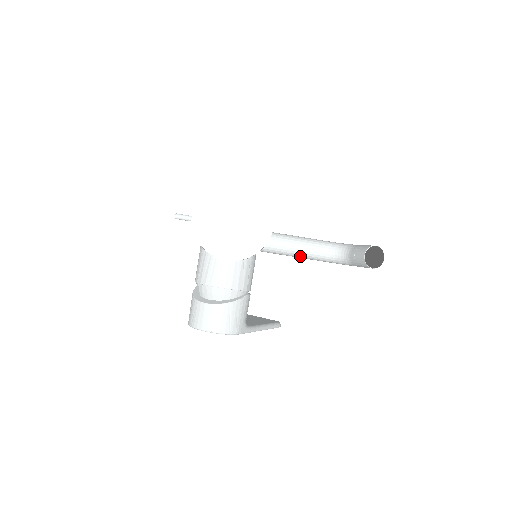
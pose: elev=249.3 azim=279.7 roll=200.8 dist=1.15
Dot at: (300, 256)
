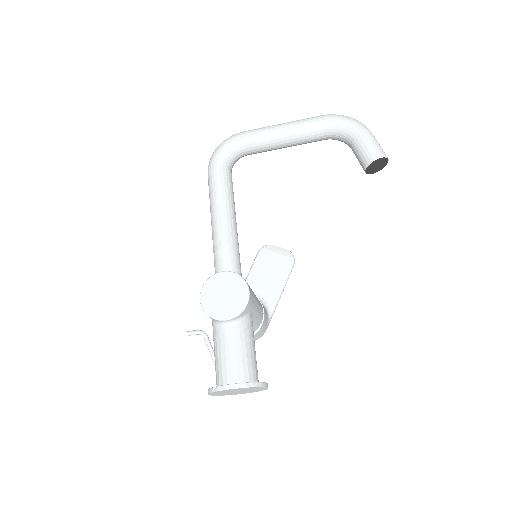
Dot at: occluded
